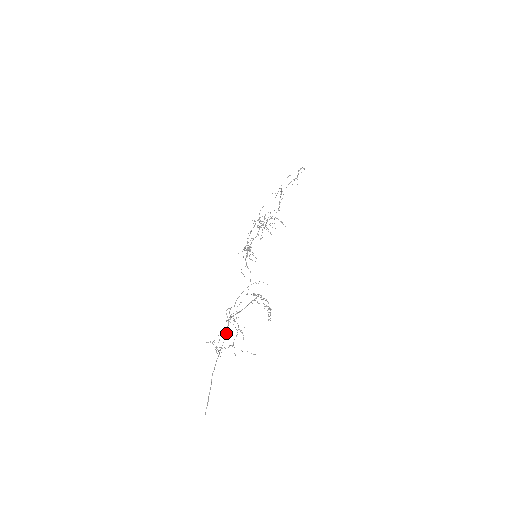
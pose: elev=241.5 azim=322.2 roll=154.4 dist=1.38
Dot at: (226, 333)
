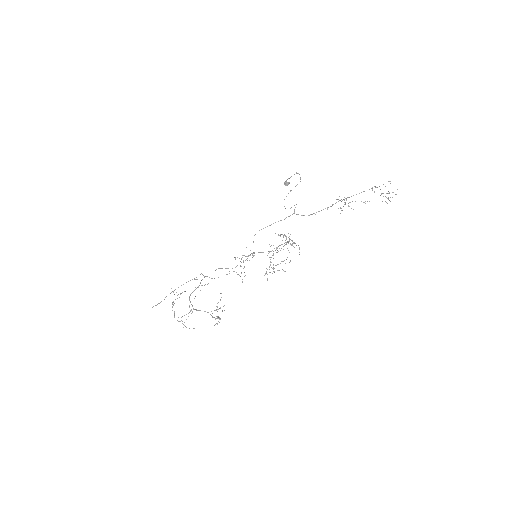
Dot at: (194, 279)
